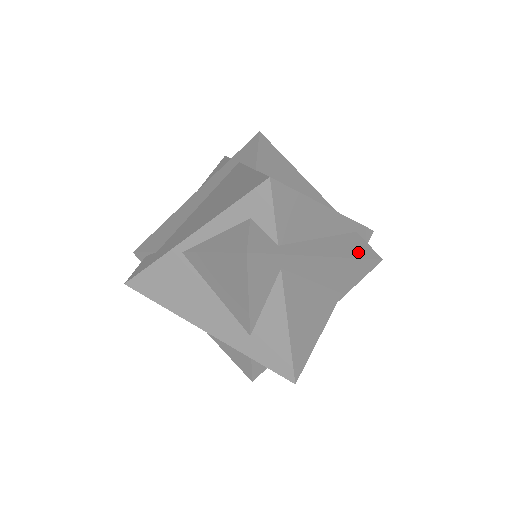
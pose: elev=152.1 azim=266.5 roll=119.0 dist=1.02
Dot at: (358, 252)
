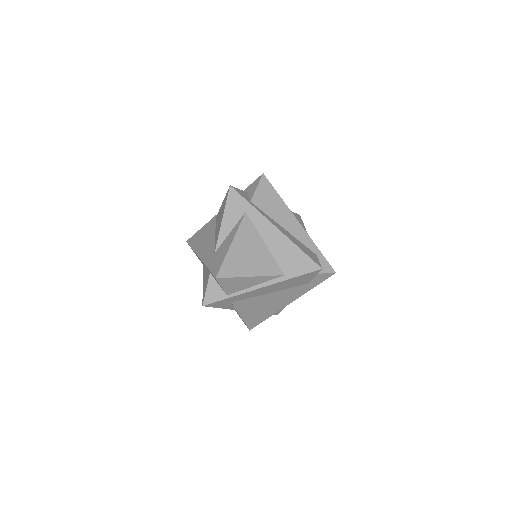
Dot at: (304, 250)
